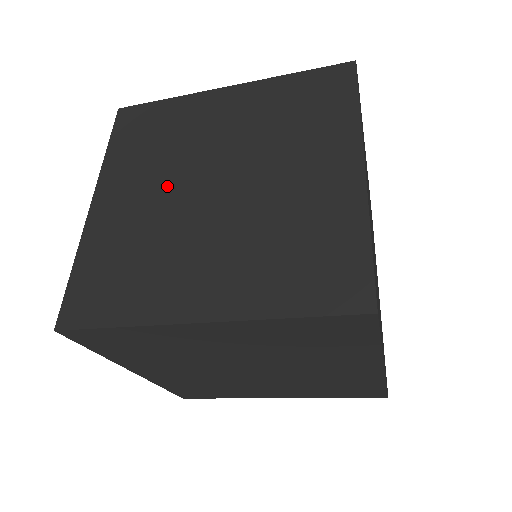
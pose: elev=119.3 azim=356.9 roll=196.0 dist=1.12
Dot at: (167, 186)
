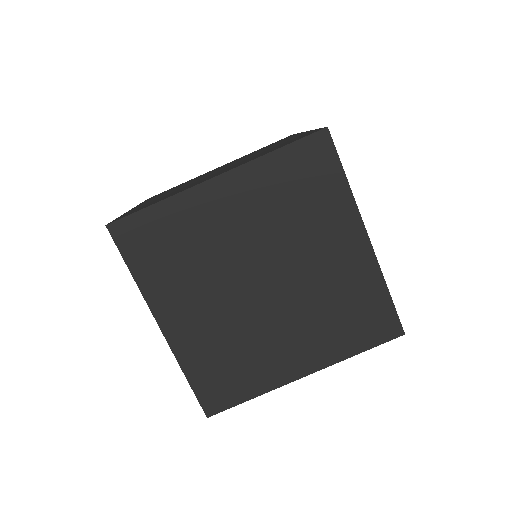
Dot at: (221, 294)
